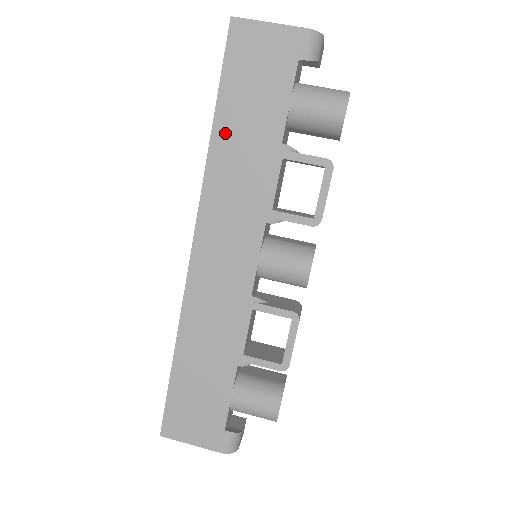
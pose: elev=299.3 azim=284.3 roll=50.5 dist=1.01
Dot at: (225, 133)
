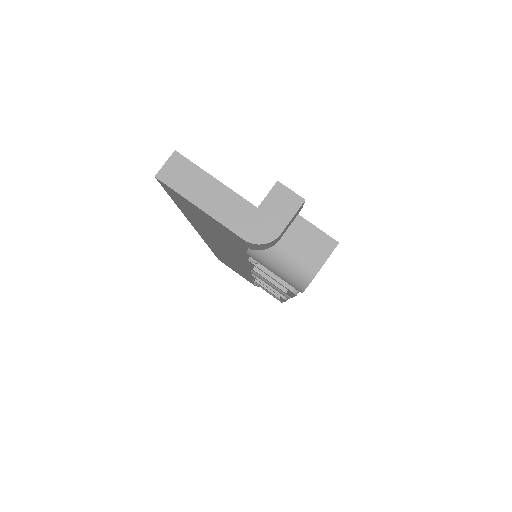
Dot at: (195, 222)
